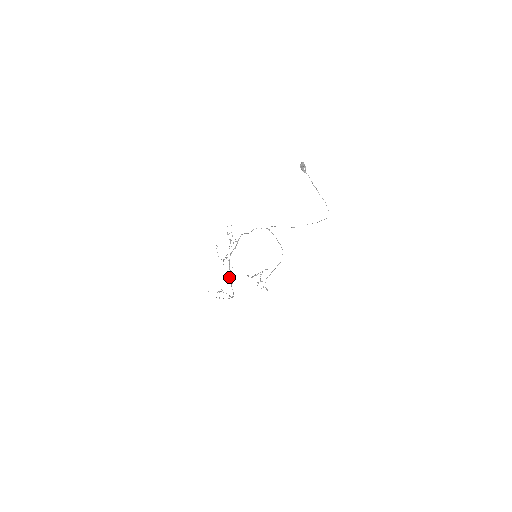
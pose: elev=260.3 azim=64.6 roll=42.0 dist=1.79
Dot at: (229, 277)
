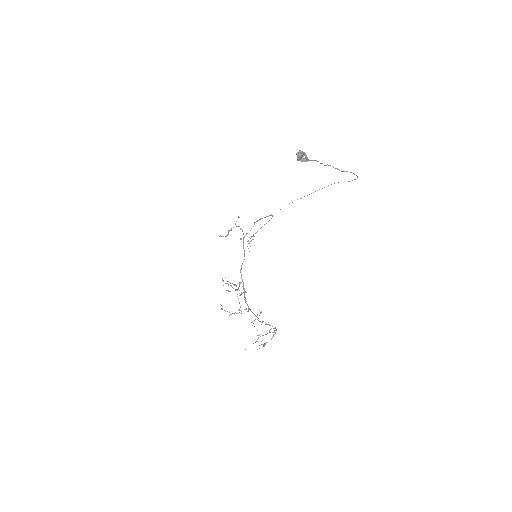
Dot at: occluded
